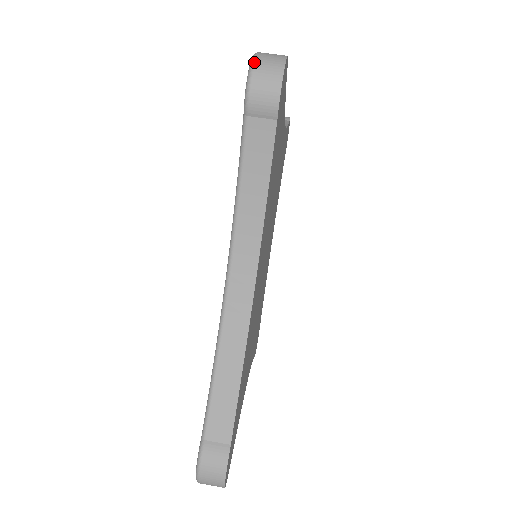
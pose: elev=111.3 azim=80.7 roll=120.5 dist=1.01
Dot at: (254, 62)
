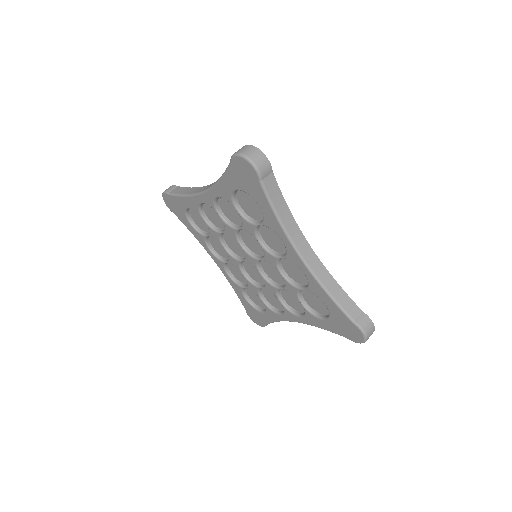
Dot at: (248, 157)
